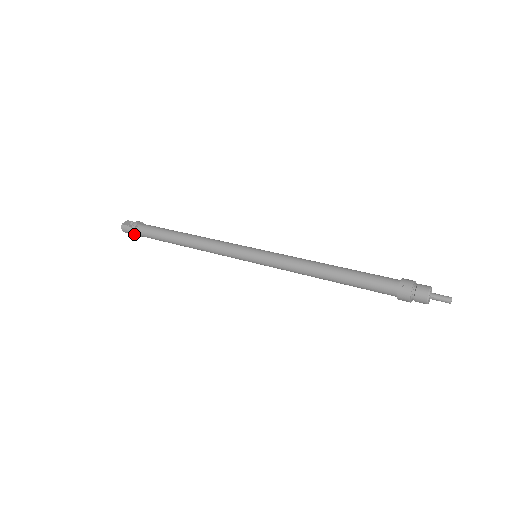
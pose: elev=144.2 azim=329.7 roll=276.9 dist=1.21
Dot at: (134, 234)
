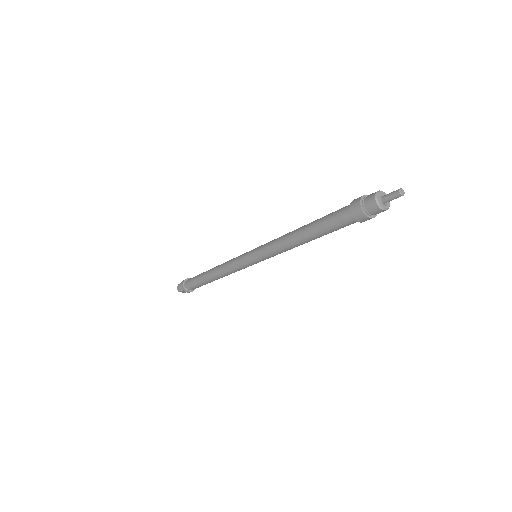
Dot at: (183, 286)
